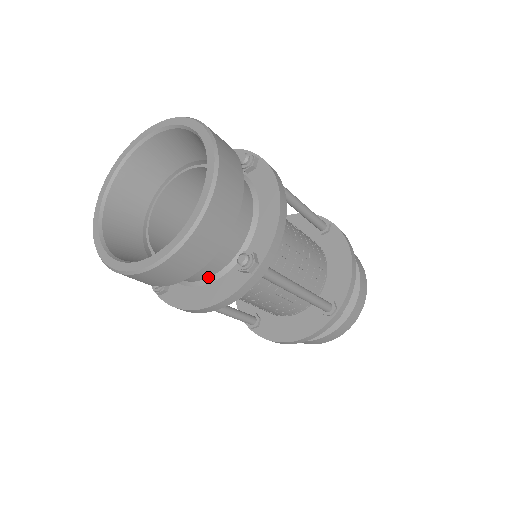
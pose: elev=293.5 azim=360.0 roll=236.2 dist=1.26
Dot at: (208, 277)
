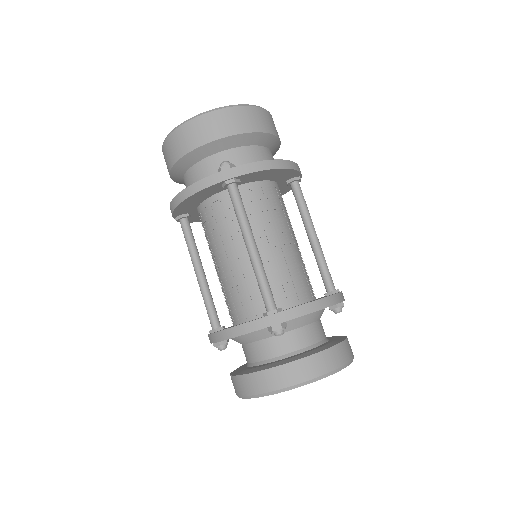
Dot at: occluded
